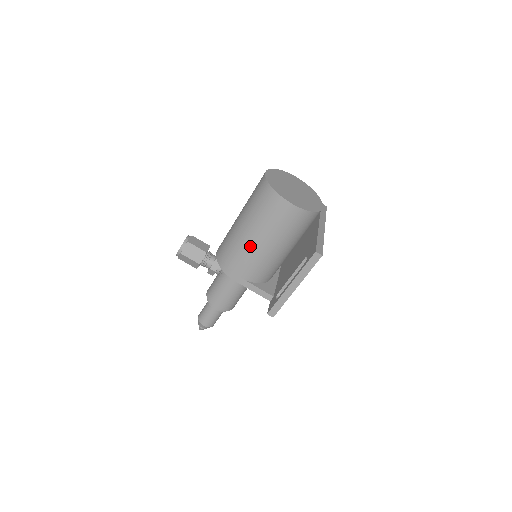
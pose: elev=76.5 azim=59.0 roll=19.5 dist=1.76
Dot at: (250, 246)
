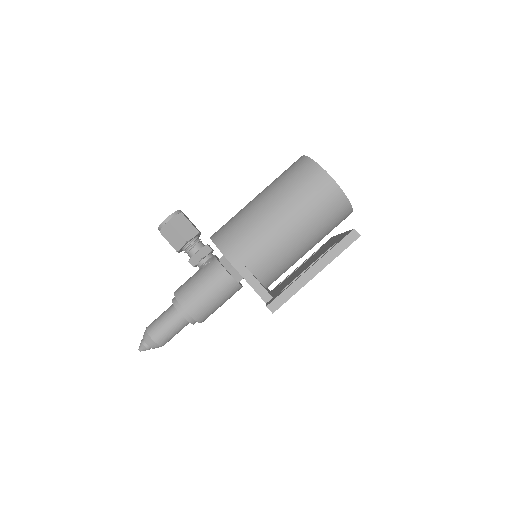
Dot at: (267, 220)
